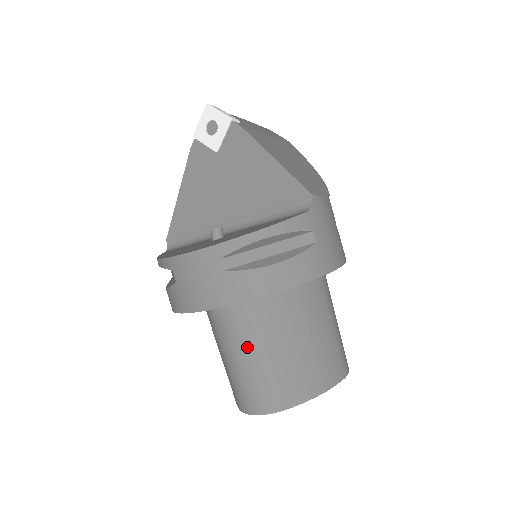
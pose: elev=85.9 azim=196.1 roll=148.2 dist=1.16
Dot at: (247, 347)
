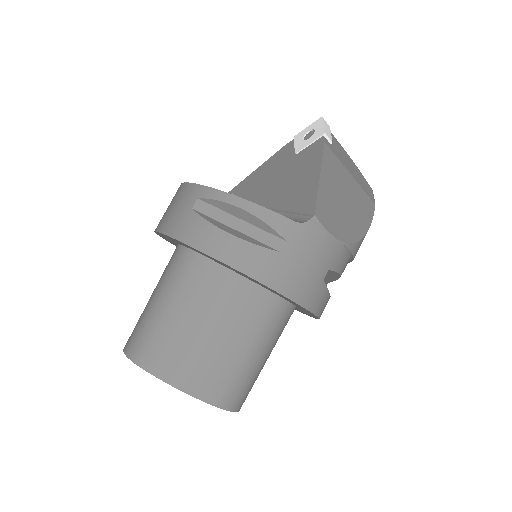
Dot at: (165, 292)
